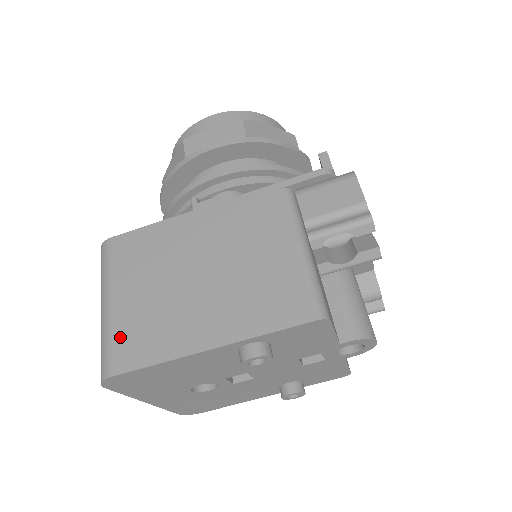
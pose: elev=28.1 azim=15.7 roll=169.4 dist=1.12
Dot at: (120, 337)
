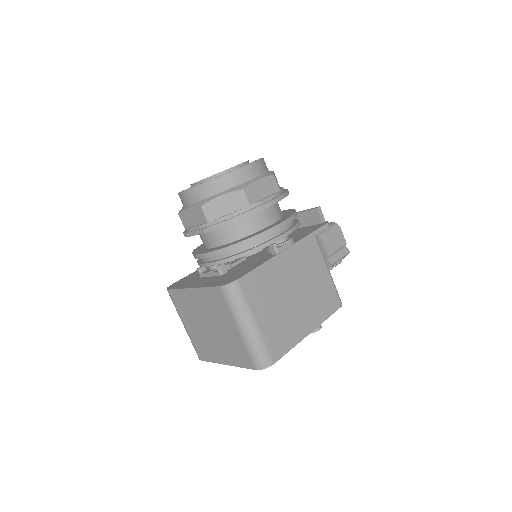
Dot at: (270, 342)
